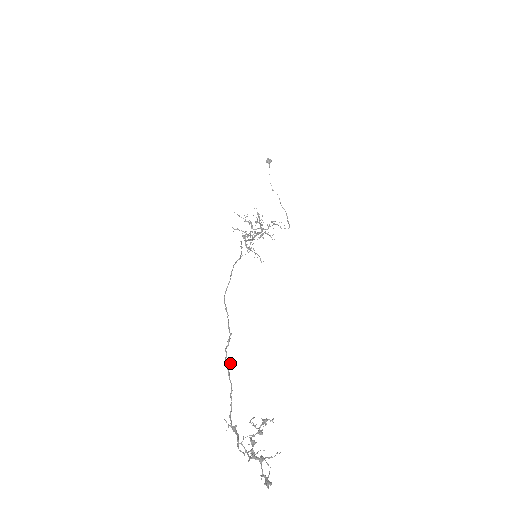
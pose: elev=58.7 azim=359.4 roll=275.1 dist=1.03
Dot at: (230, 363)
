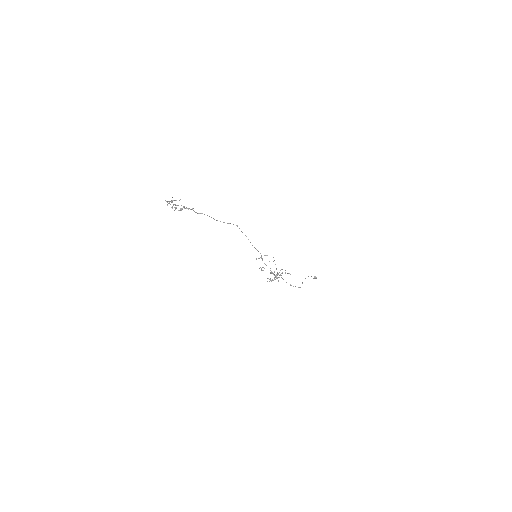
Dot at: (193, 208)
